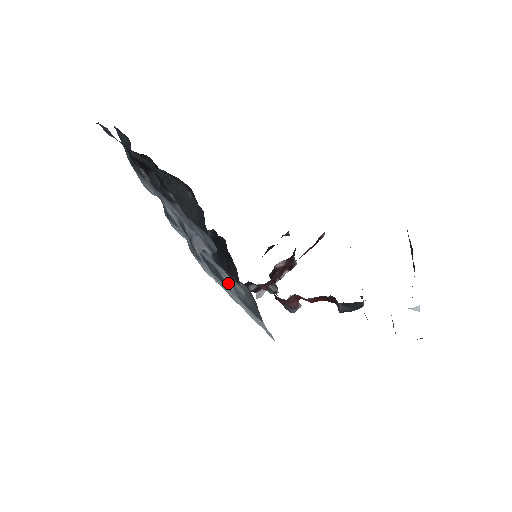
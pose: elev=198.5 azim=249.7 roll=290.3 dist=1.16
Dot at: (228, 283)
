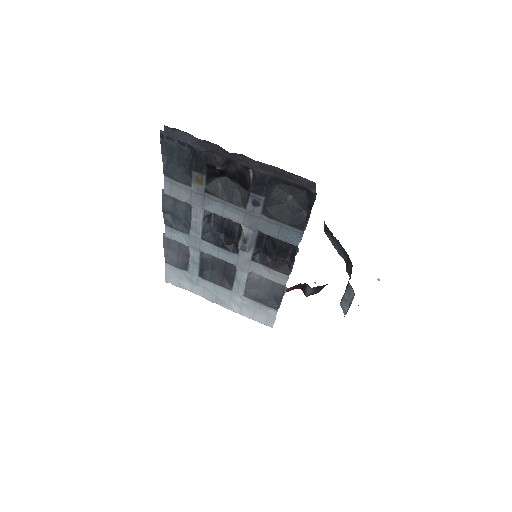
Dot at: (245, 281)
